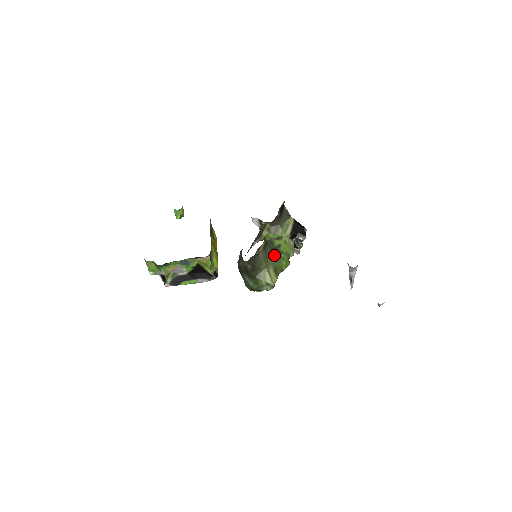
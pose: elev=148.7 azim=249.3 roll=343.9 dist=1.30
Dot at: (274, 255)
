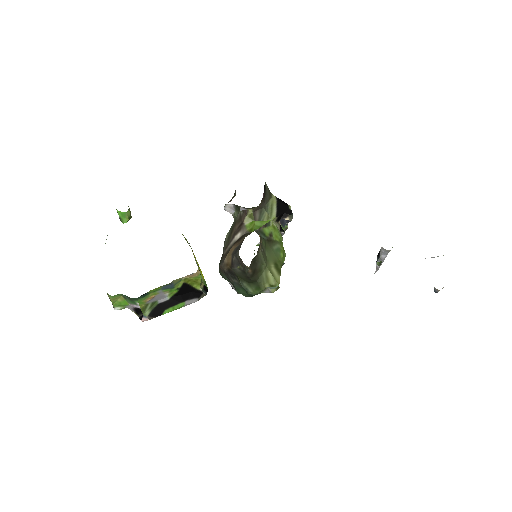
Dot at: (270, 248)
